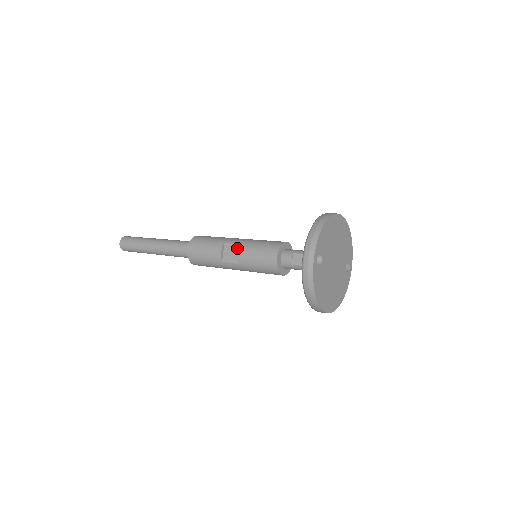
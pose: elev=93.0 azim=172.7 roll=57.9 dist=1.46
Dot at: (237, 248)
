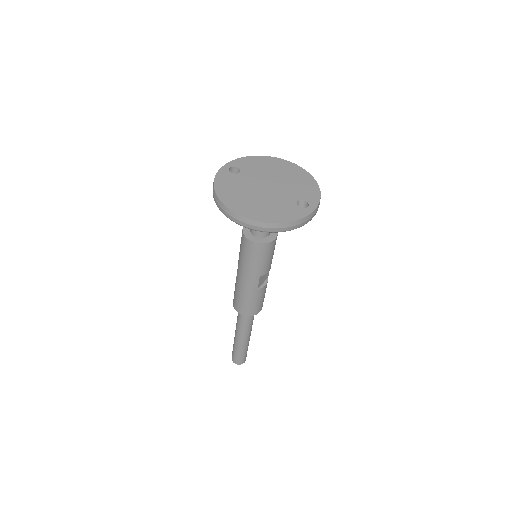
Dot at: occluded
